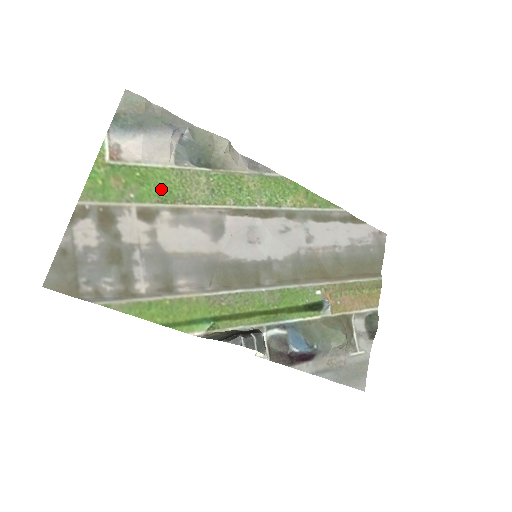
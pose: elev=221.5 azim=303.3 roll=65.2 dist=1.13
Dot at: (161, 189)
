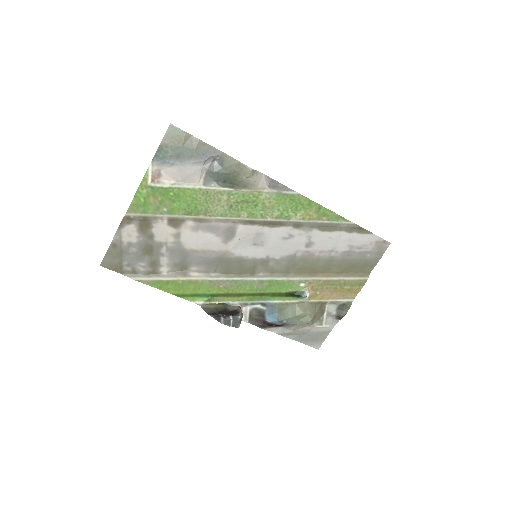
Dot at: (188, 205)
